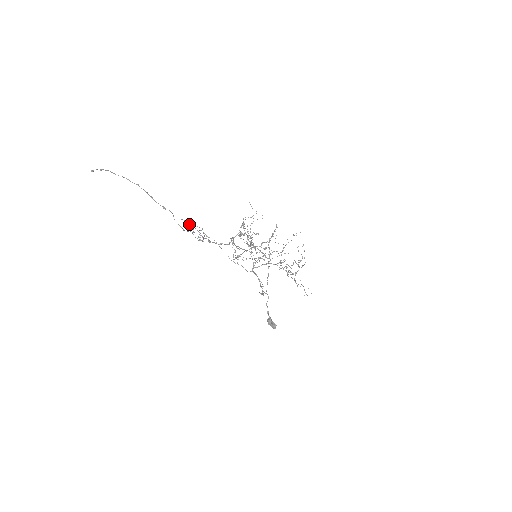
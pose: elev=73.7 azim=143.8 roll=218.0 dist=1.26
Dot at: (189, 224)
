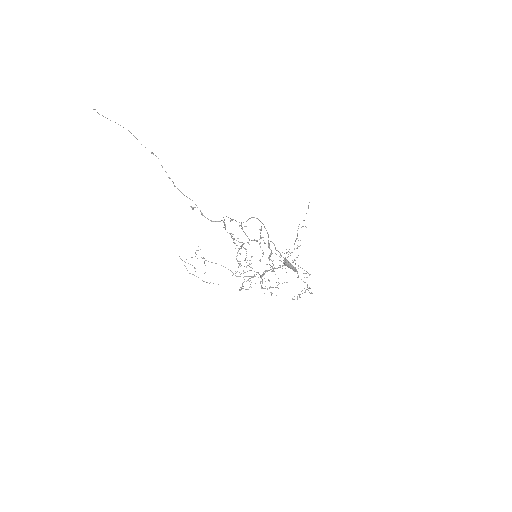
Dot at: occluded
